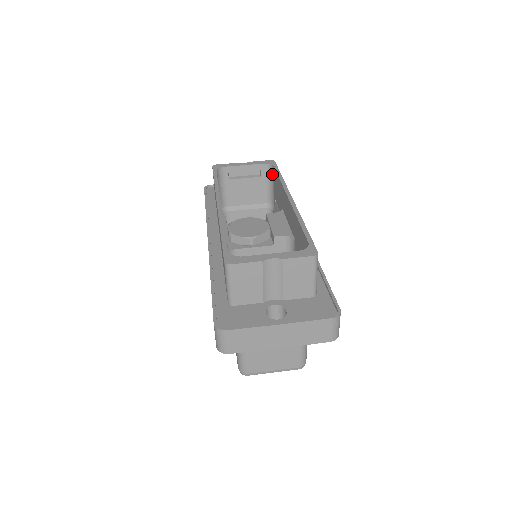
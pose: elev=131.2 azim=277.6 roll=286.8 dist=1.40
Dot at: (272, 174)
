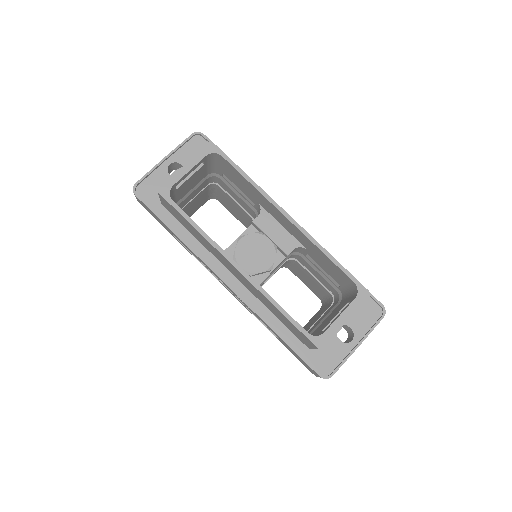
Dot at: (218, 159)
